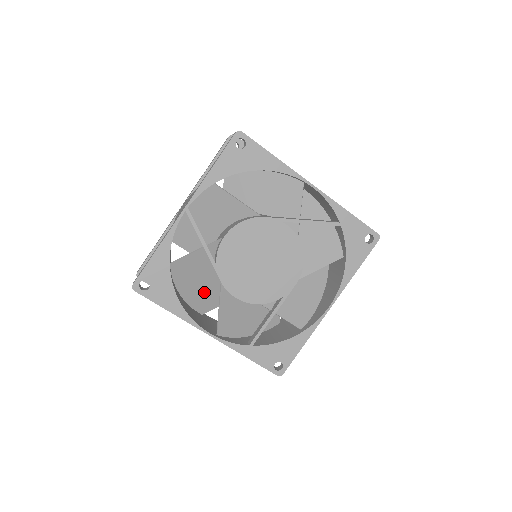
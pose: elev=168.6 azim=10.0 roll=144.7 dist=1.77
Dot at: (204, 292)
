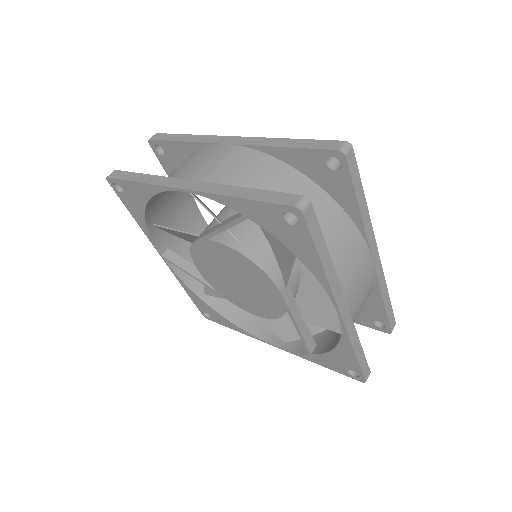
Dot at: occluded
